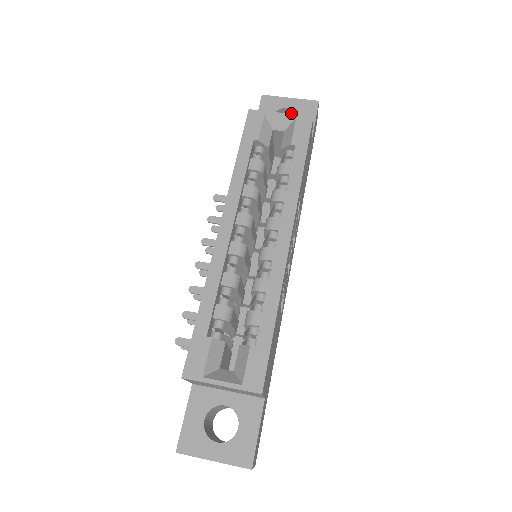
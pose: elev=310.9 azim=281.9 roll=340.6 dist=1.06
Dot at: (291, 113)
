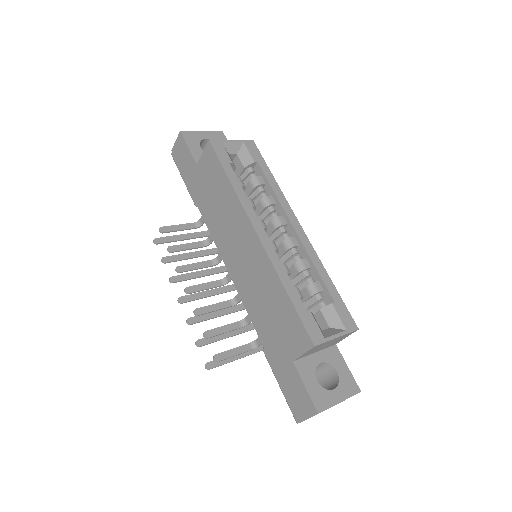
Dot at: (206, 143)
